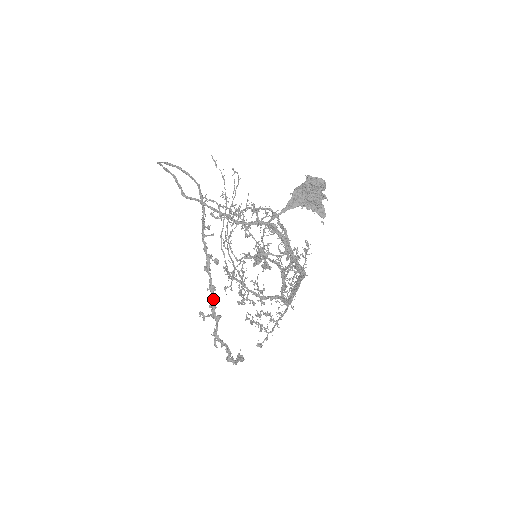
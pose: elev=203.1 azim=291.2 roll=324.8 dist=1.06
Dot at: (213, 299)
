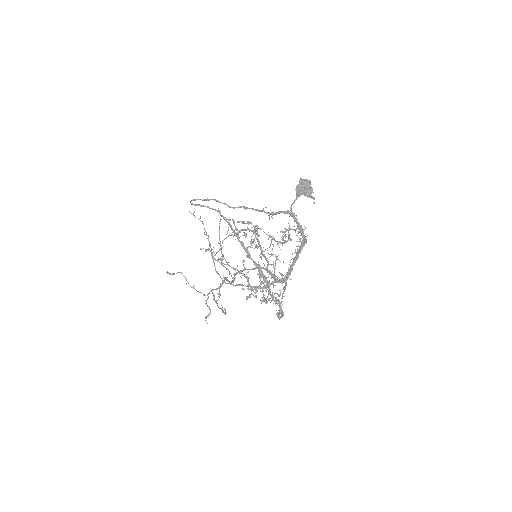
Dot at: (262, 271)
